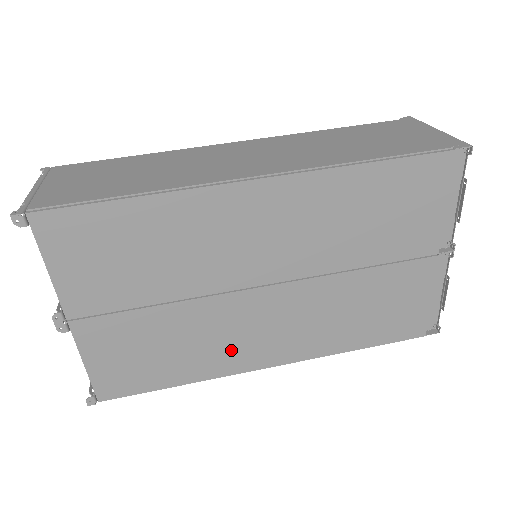
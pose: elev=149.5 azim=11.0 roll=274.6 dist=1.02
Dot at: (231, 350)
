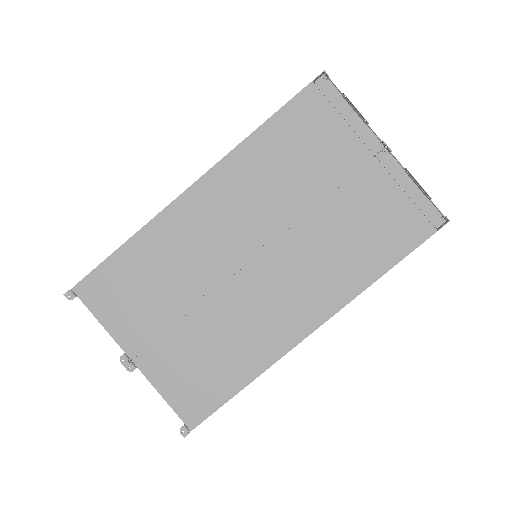
Dot at: (265, 331)
